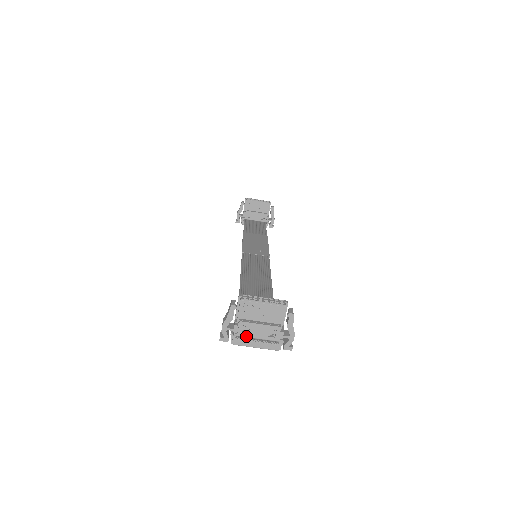
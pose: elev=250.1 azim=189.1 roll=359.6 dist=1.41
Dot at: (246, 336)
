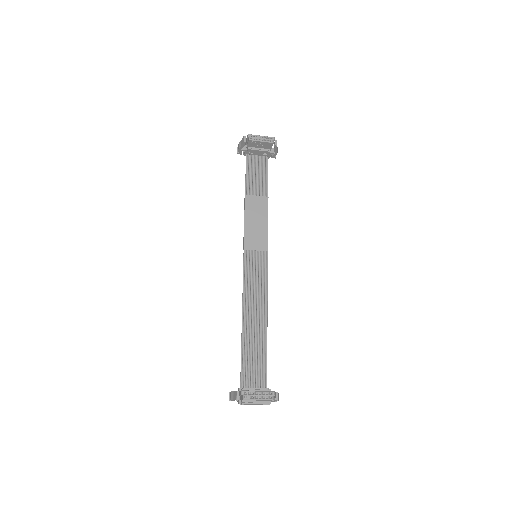
Dot at: (246, 404)
